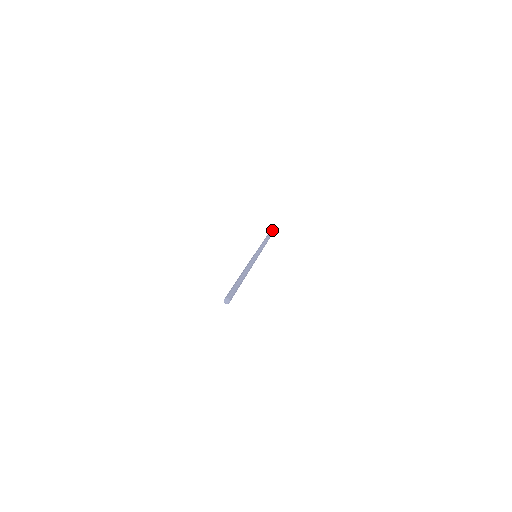
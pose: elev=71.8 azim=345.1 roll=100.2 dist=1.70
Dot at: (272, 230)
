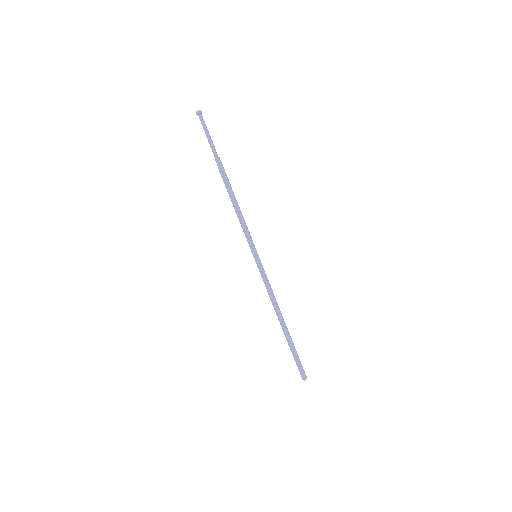
Dot at: (208, 131)
